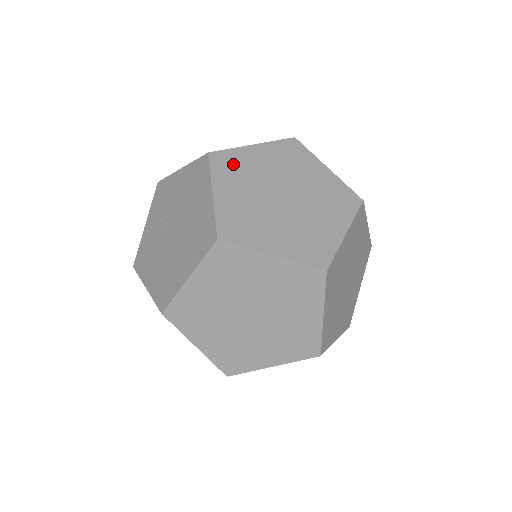
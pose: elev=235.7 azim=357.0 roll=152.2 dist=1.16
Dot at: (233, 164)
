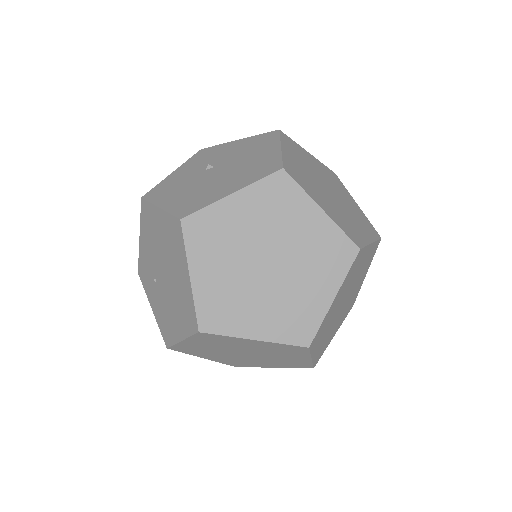
Dot at: (296, 148)
